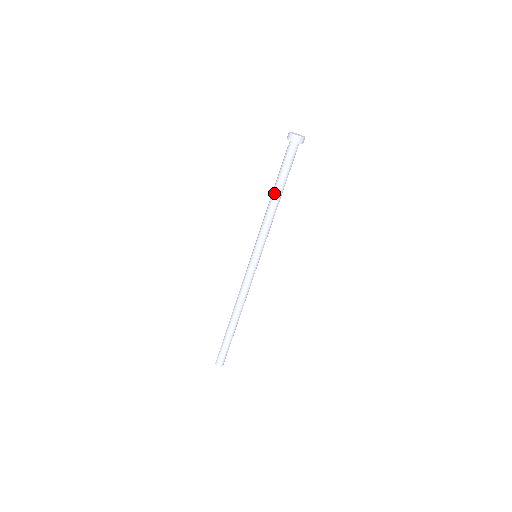
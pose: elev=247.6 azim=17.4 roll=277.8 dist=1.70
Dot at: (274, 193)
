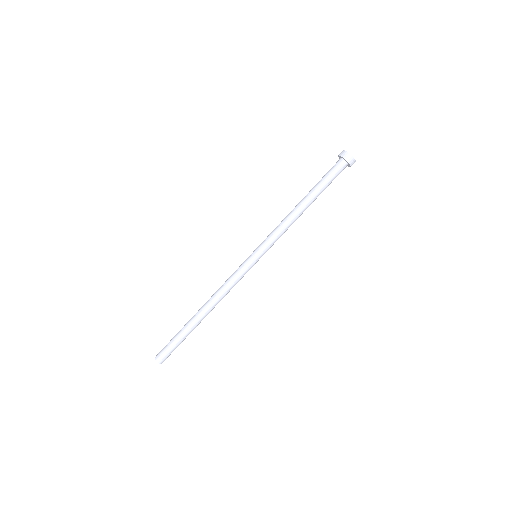
Dot at: (305, 200)
